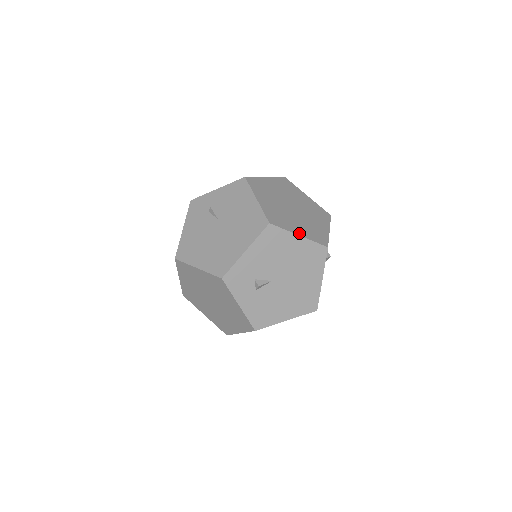
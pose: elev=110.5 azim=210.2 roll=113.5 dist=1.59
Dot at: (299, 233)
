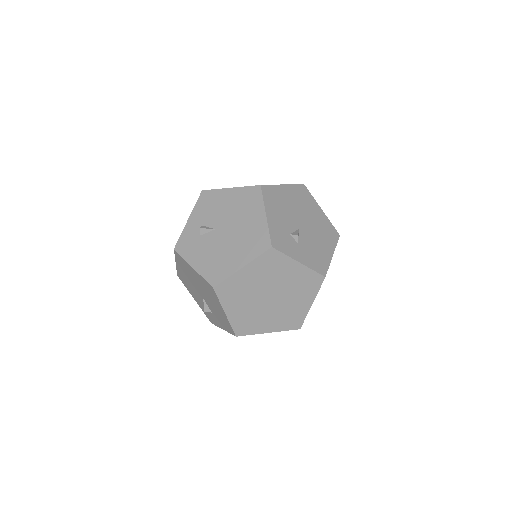
Dot at: (281, 185)
